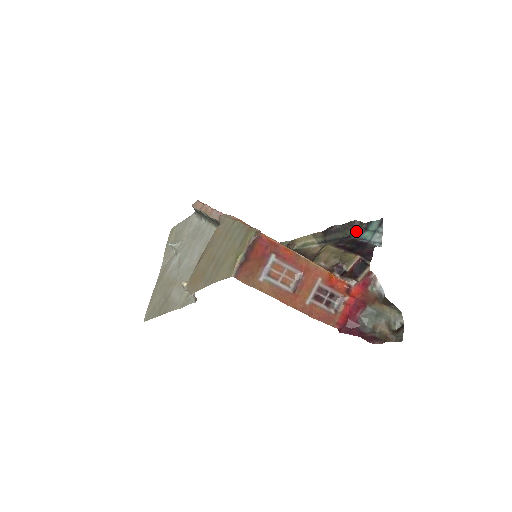
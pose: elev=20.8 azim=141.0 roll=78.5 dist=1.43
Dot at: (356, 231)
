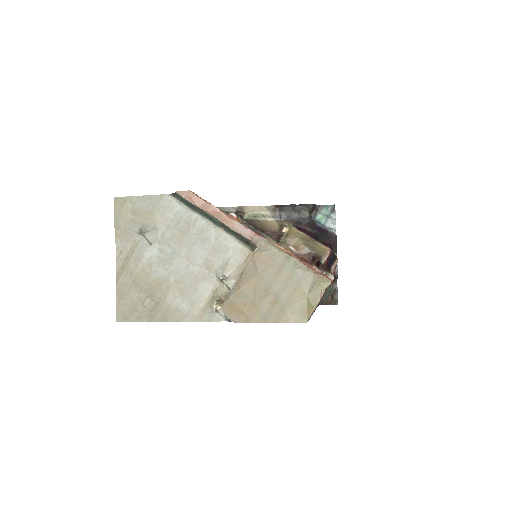
Dot at: (311, 213)
